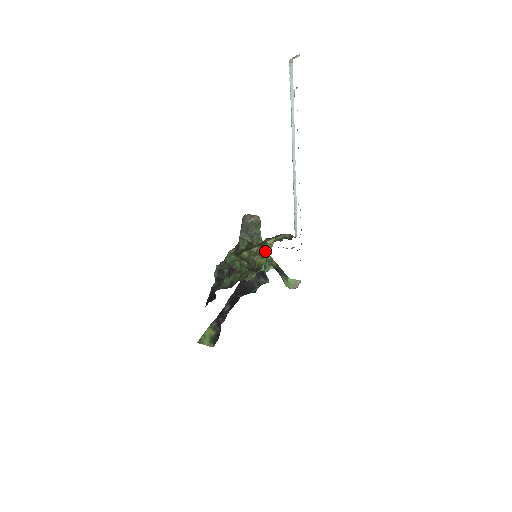
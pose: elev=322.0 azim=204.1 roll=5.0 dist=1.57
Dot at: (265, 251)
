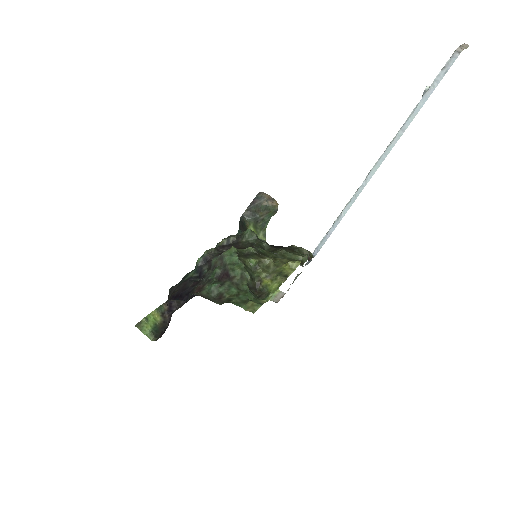
Dot at: (281, 274)
